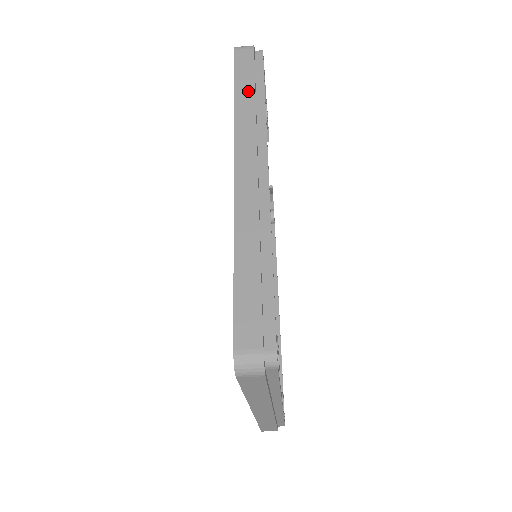
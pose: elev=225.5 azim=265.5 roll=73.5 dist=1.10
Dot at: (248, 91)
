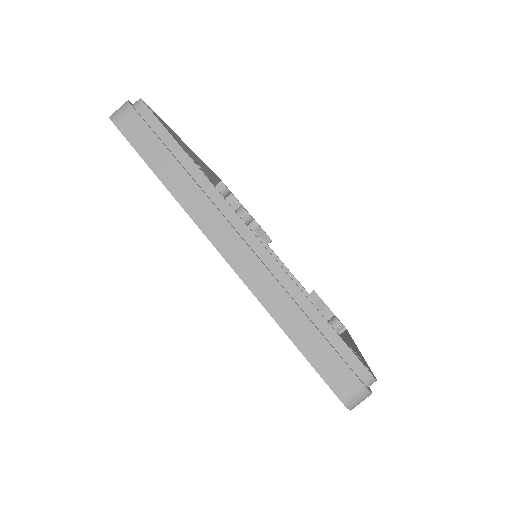
Dot at: occluded
